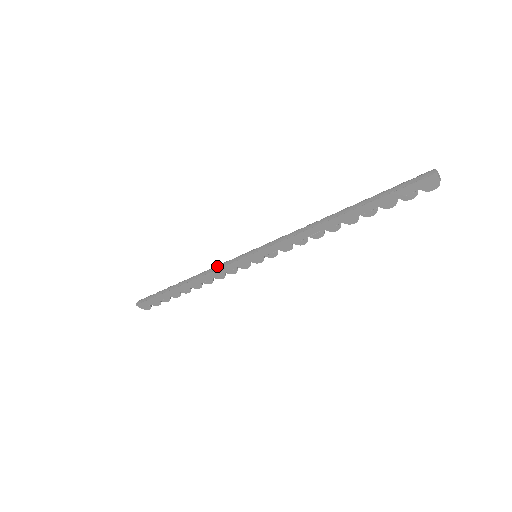
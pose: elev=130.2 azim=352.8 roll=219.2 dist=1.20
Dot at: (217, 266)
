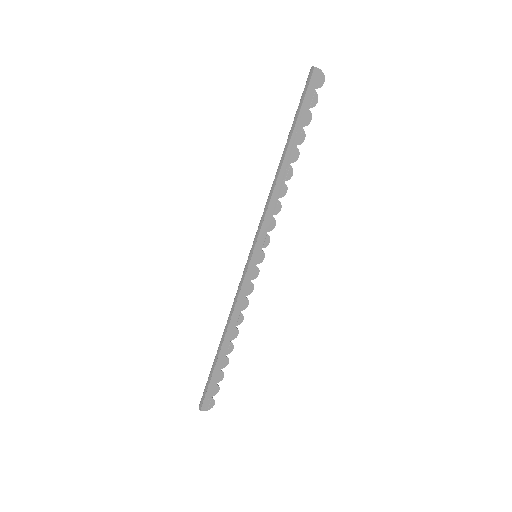
Dot at: (235, 297)
